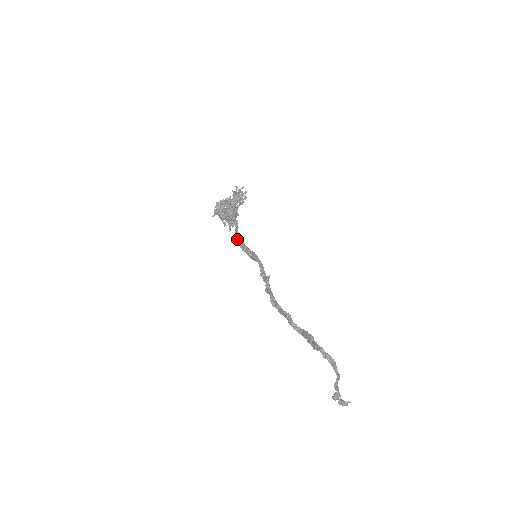
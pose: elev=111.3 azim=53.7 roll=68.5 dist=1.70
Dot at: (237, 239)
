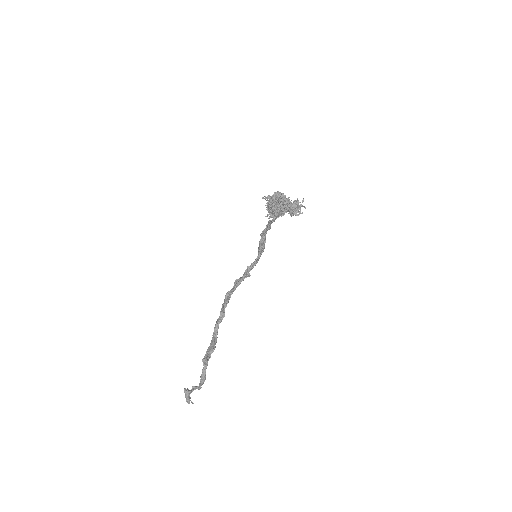
Dot at: (266, 225)
